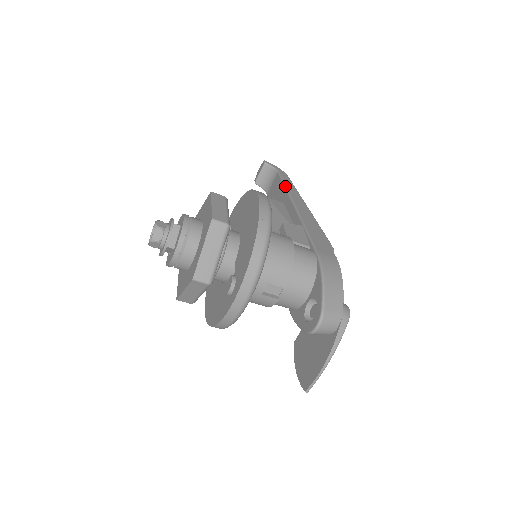
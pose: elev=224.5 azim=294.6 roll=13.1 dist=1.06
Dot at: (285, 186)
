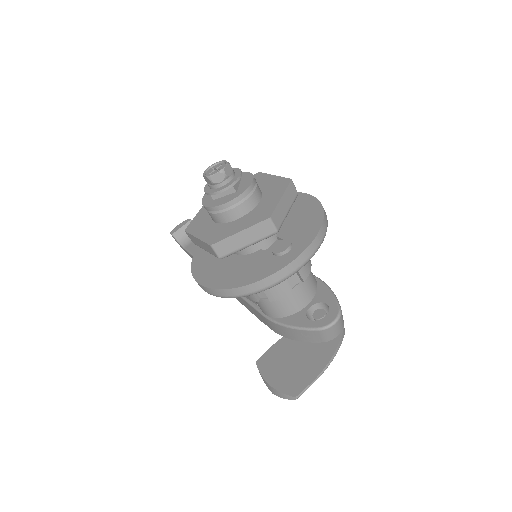
Dot at: occluded
